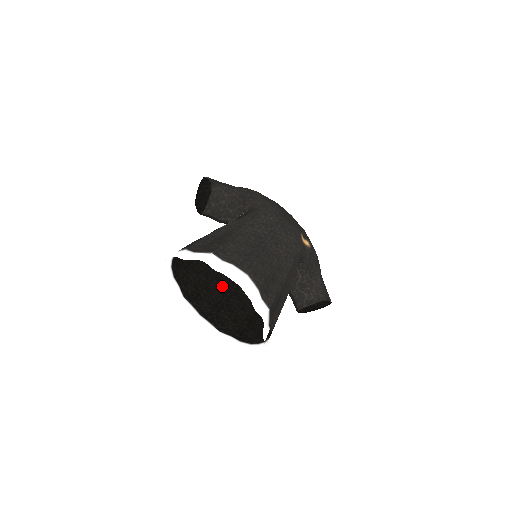
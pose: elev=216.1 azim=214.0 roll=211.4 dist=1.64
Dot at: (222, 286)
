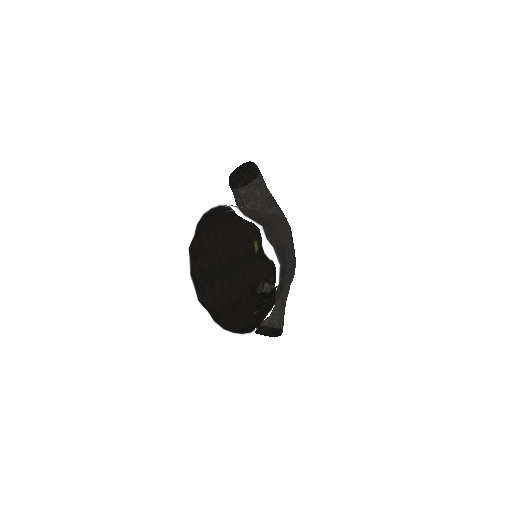
Dot at: (214, 262)
